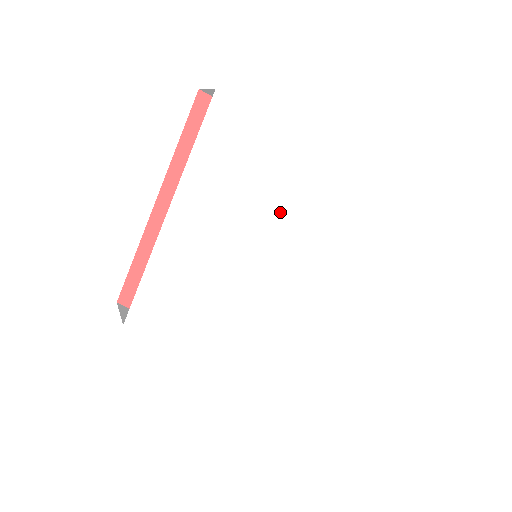
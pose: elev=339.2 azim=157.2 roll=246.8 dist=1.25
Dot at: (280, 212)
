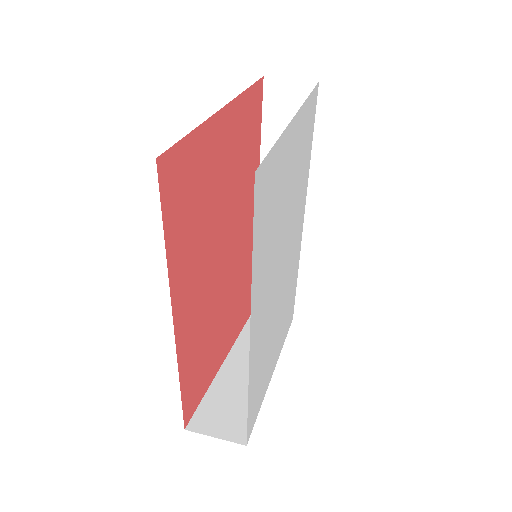
Dot at: (287, 210)
